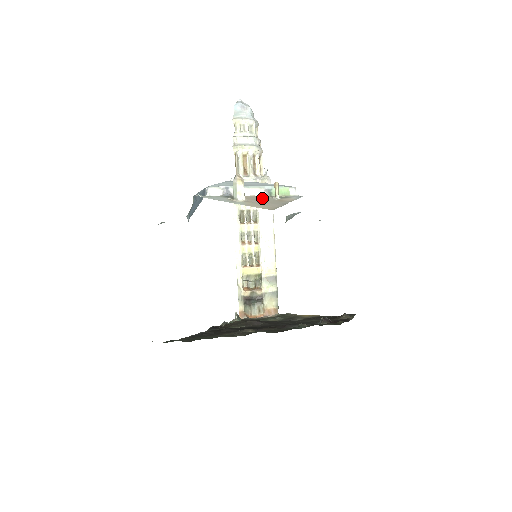
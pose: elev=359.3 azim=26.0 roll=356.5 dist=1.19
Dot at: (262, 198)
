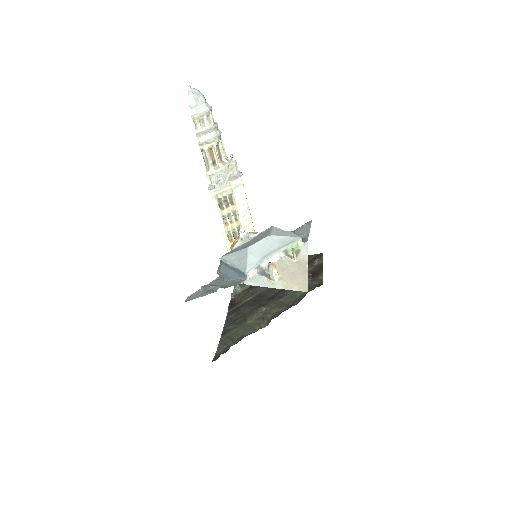
Dot at: (285, 264)
